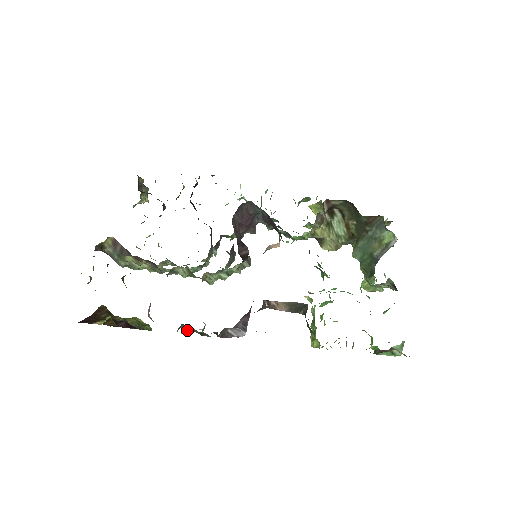
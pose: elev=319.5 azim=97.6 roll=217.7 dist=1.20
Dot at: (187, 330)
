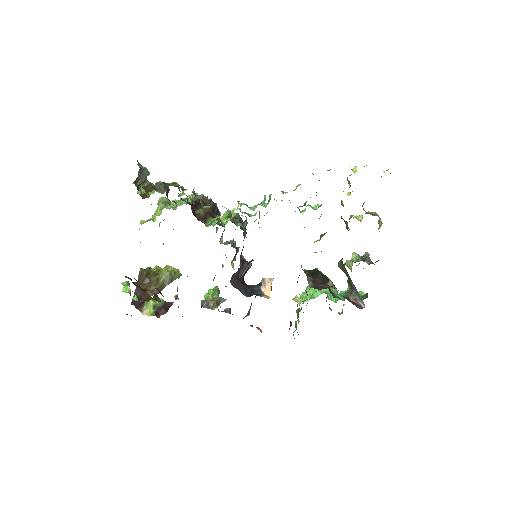
Dot at: (208, 298)
